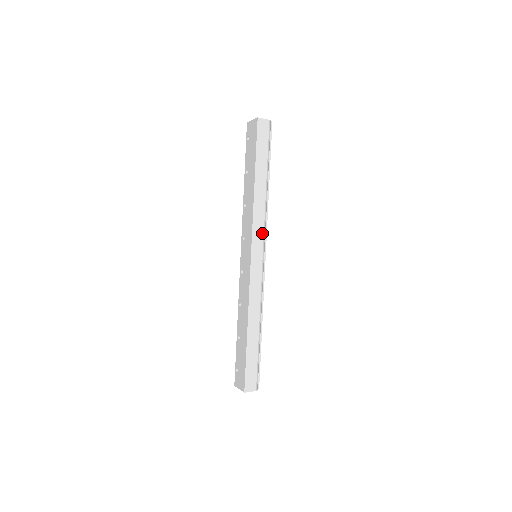
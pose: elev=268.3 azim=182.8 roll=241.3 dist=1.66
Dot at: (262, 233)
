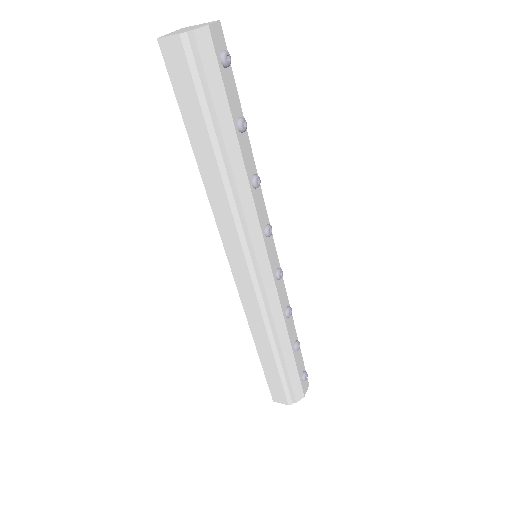
Dot at: (236, 236)
